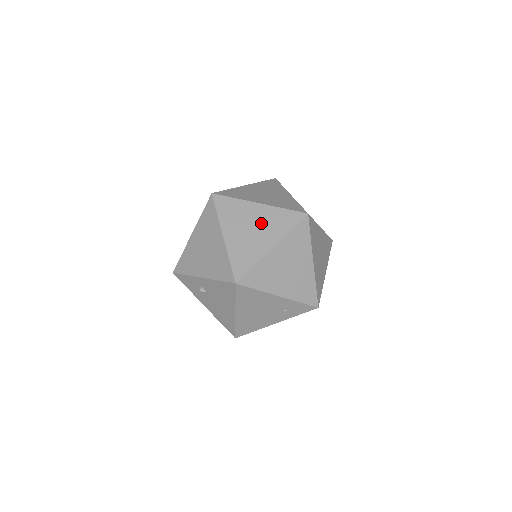
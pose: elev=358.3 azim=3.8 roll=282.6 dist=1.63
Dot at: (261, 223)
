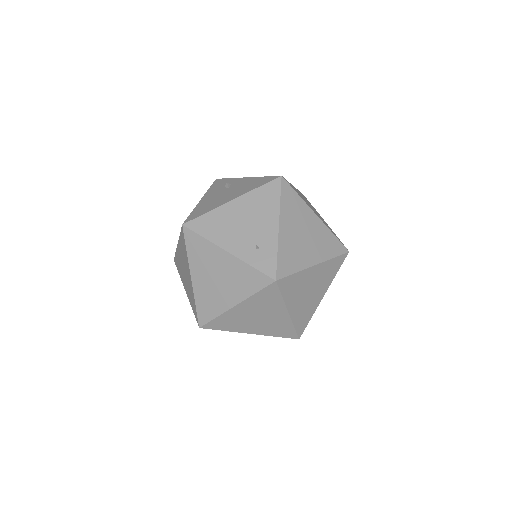
Dot at: (319, 216)
